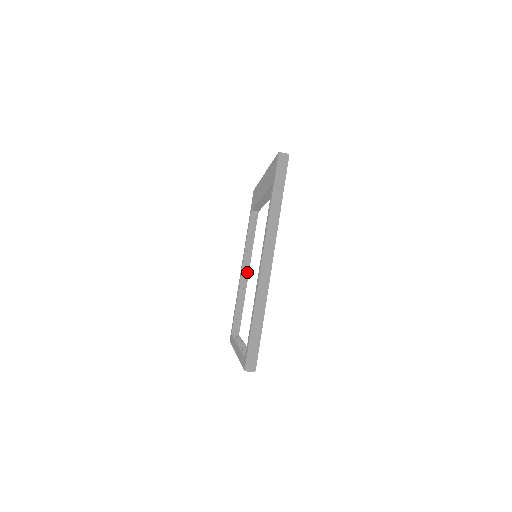
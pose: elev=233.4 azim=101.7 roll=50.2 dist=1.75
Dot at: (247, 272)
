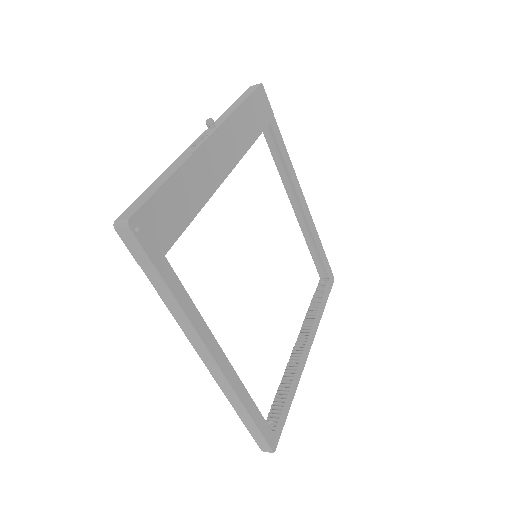
Dot at: (301, 208)
